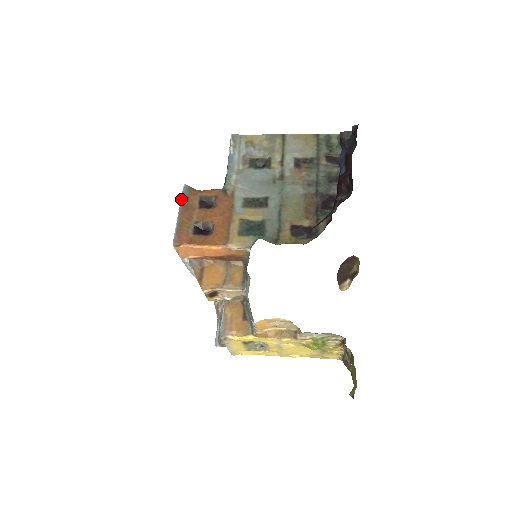
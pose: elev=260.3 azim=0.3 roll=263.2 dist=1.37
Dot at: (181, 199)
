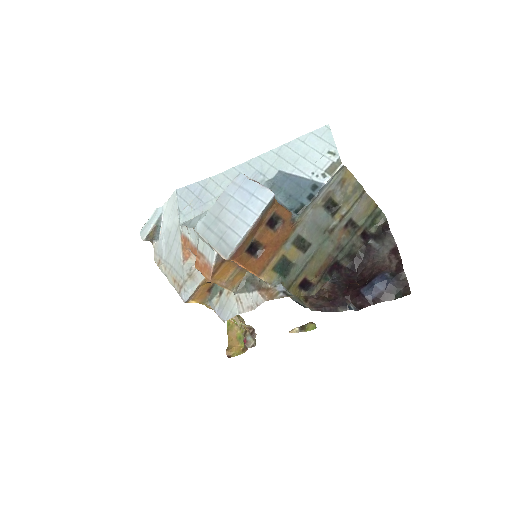
Dot at: (262, 212)
